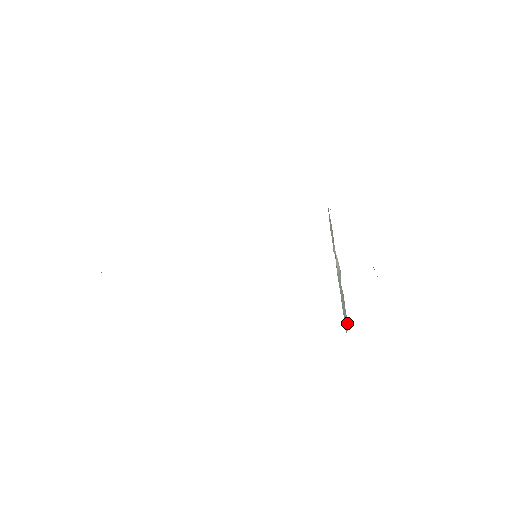
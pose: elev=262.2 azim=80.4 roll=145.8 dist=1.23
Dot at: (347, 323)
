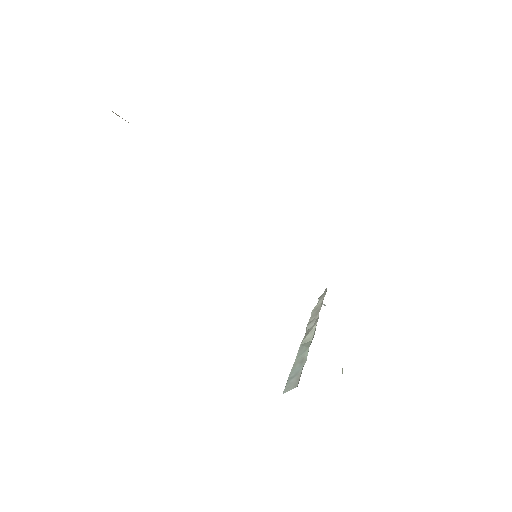
Dot at: (297, 382)
